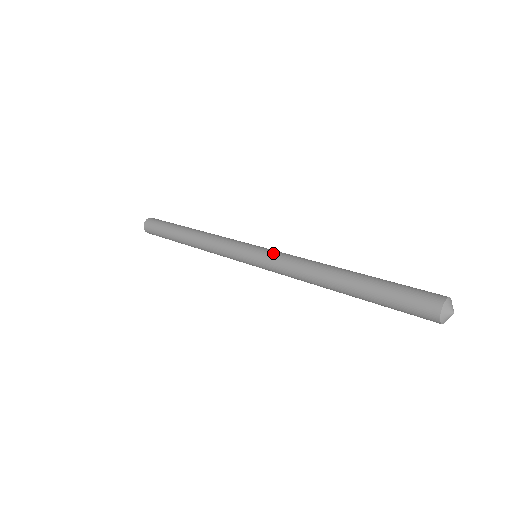
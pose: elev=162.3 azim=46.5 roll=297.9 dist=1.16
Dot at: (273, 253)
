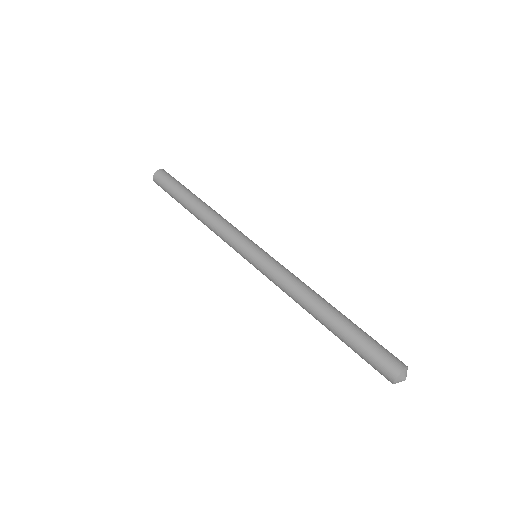
Dot at: (275, 262)
